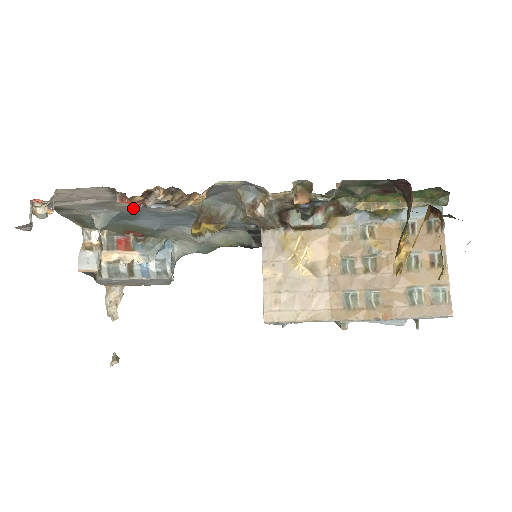
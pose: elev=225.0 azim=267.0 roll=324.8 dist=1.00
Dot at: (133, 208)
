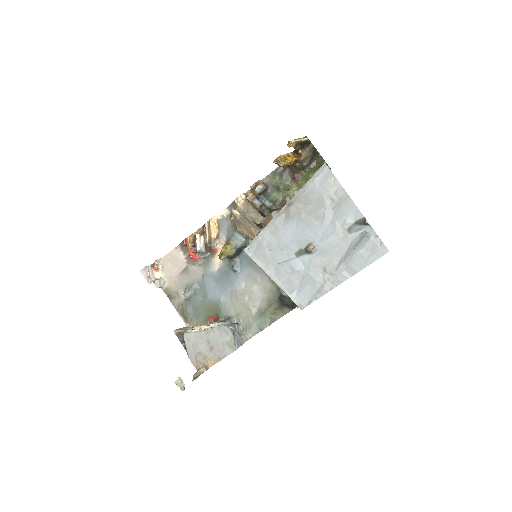
Dot at: (199, 272)
